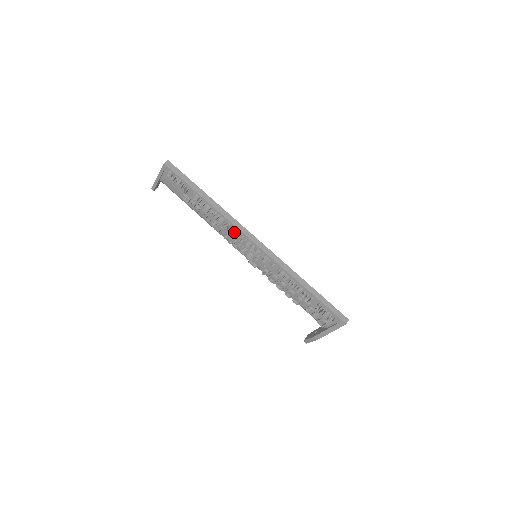
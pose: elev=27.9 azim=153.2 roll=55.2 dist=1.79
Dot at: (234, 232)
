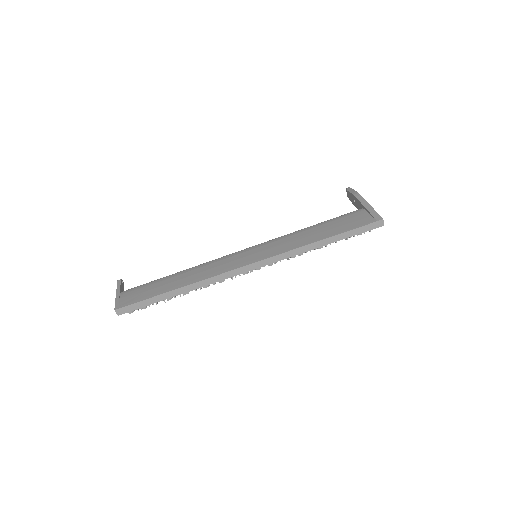
Dot at: occluded
